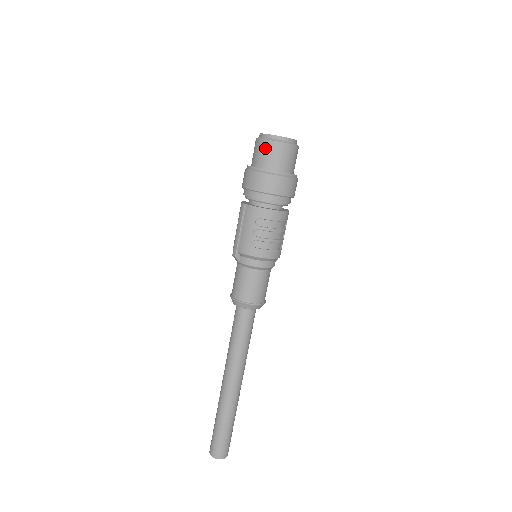
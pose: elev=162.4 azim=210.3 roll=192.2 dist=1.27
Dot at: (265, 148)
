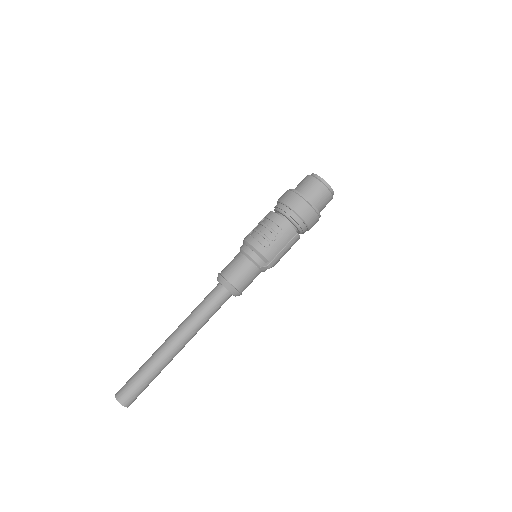
Dot at: occluded
